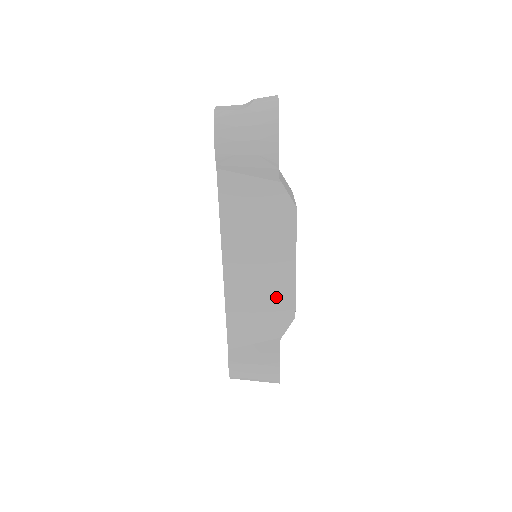
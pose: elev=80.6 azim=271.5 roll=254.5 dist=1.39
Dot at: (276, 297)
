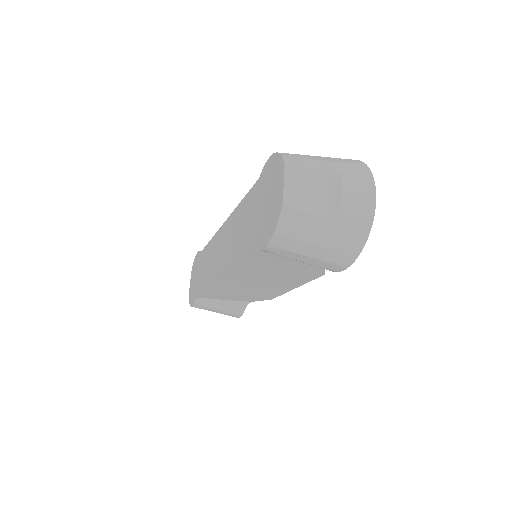
Dot at: (262, 293)
